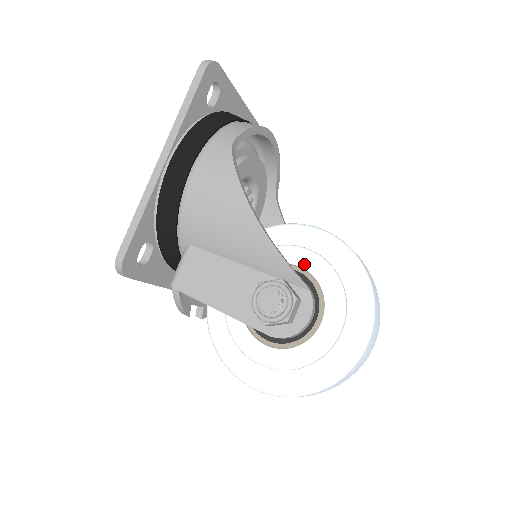
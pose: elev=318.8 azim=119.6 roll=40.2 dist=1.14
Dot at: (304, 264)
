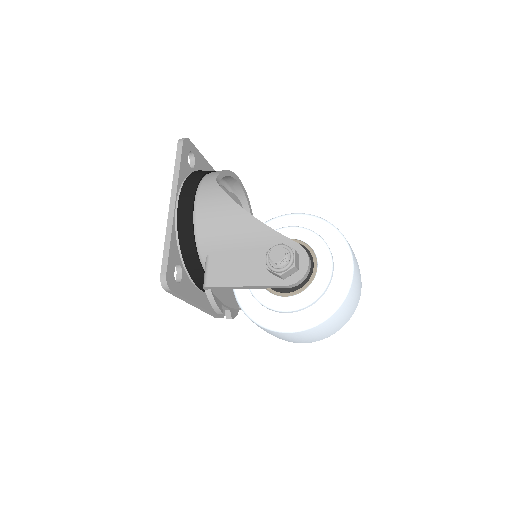
Dot at: (291, 236)
